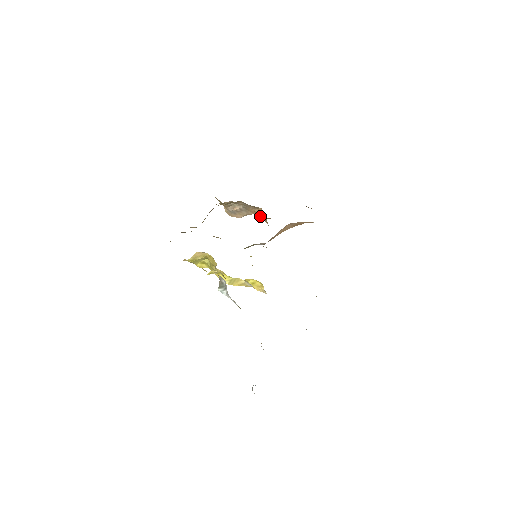
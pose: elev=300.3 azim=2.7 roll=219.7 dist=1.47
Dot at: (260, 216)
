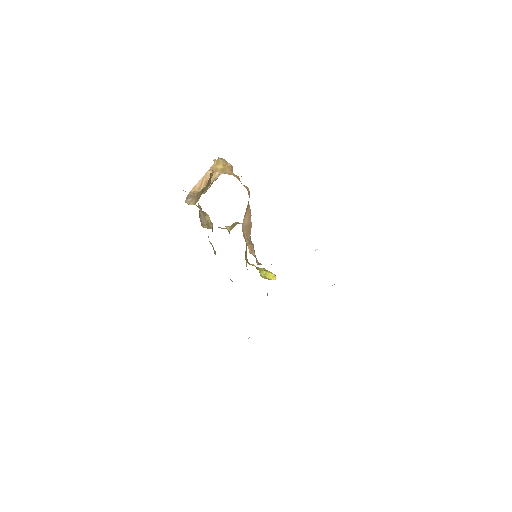
Dot at: occluded
